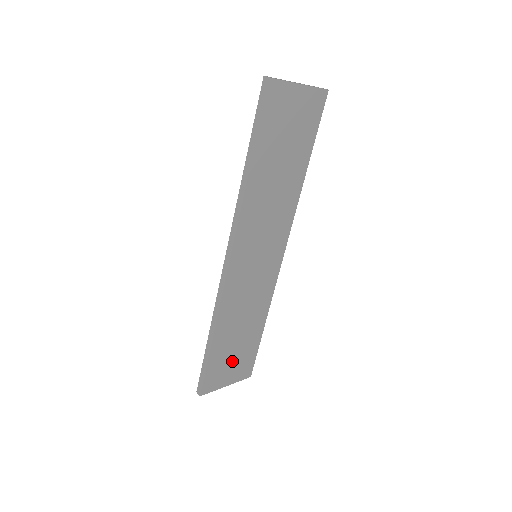
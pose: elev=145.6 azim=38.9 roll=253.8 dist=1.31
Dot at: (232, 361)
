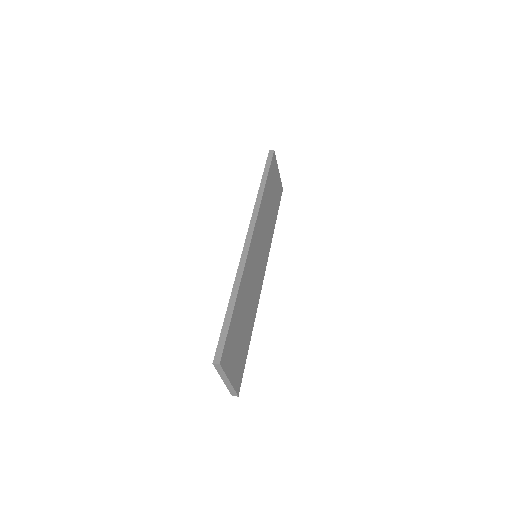
Dot at: (236, 349)
